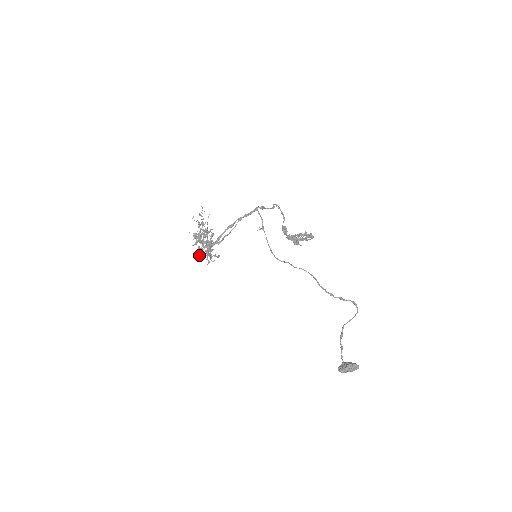
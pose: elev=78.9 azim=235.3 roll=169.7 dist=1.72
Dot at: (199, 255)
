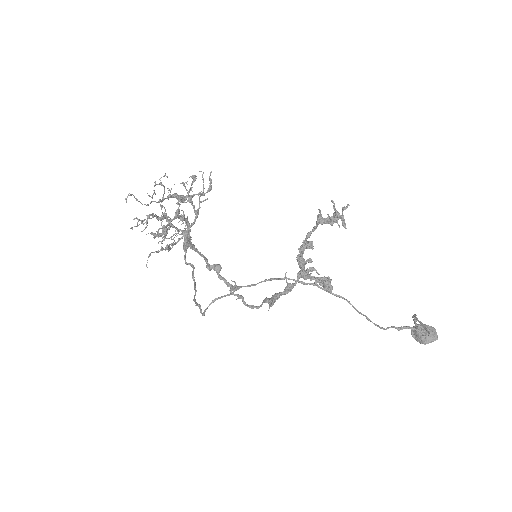
Dot at: occluded
